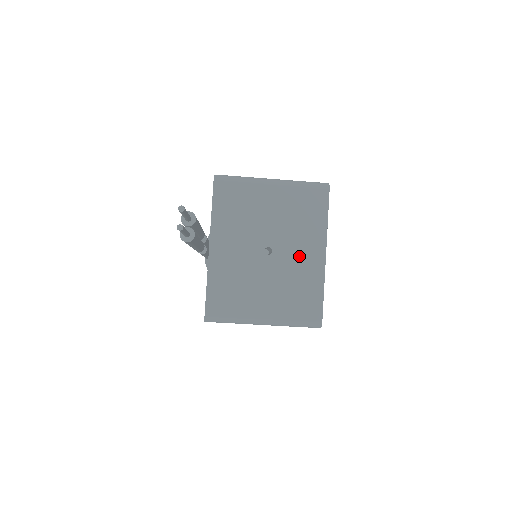
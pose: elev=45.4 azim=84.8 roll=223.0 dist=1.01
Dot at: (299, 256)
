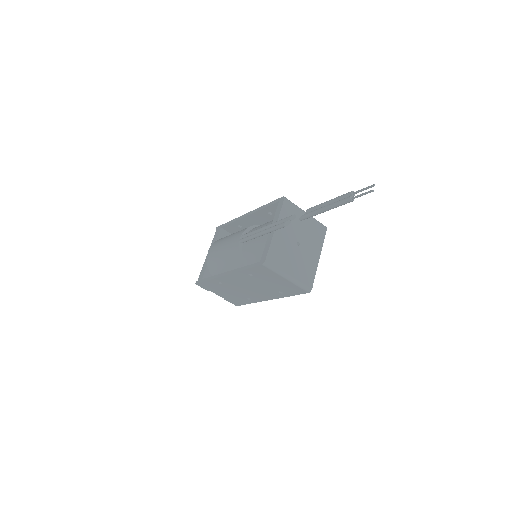
Dot at: (310, 253)
